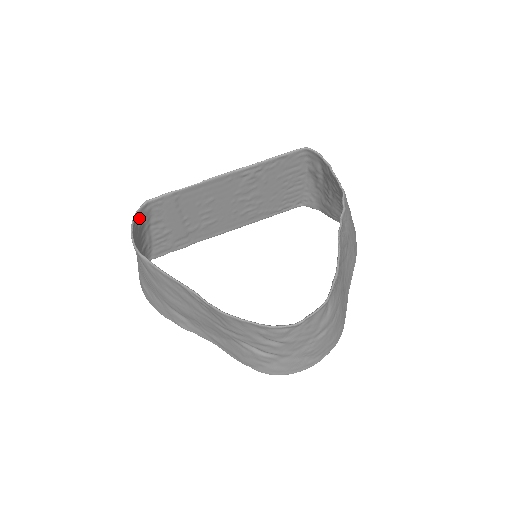
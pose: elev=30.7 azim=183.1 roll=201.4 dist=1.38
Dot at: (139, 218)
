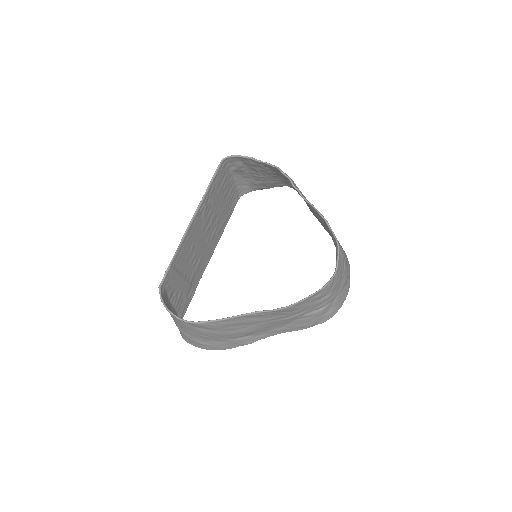
Dot at: (165, 302)
